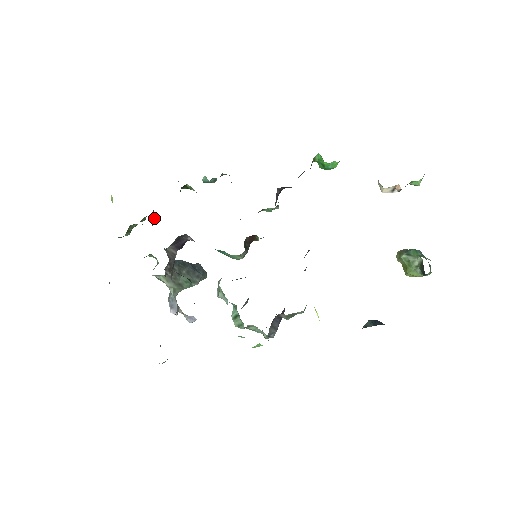
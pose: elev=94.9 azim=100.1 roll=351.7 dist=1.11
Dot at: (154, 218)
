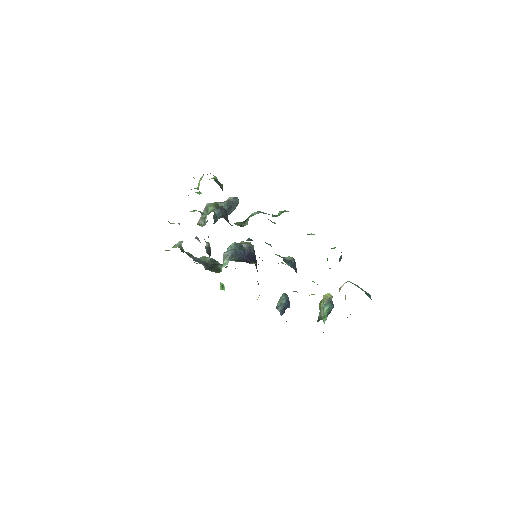
Dot at: occluded
